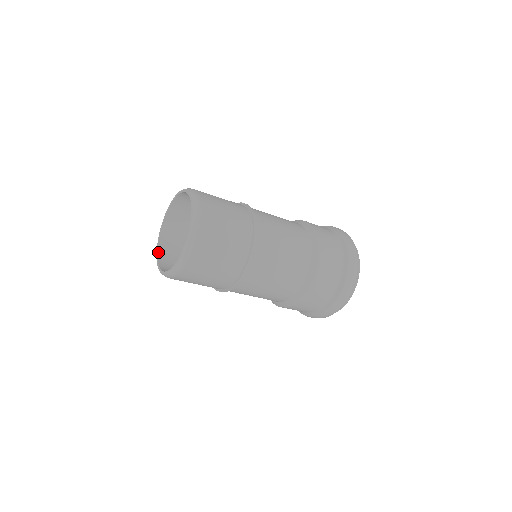
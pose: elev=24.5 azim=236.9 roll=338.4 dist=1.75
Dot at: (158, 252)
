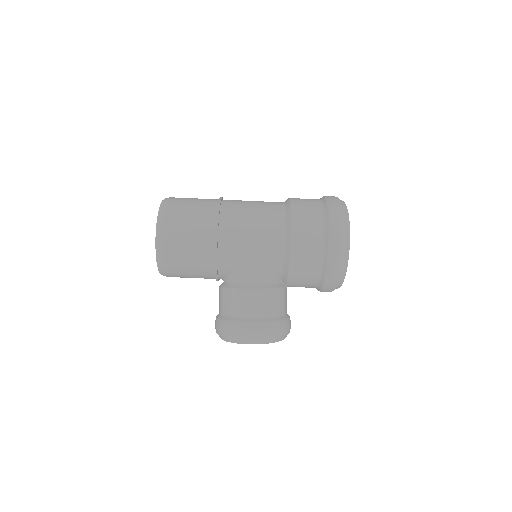
Dot at: occluded
